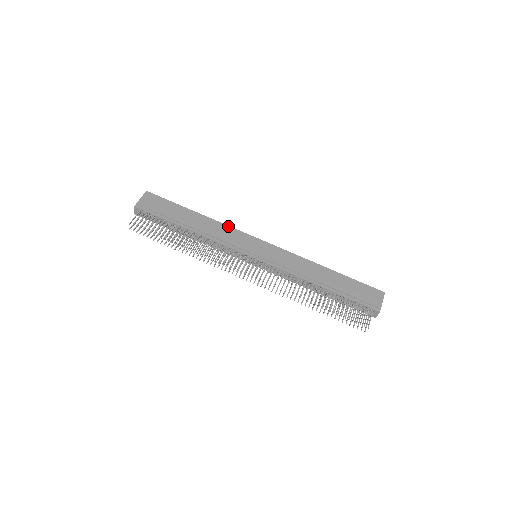
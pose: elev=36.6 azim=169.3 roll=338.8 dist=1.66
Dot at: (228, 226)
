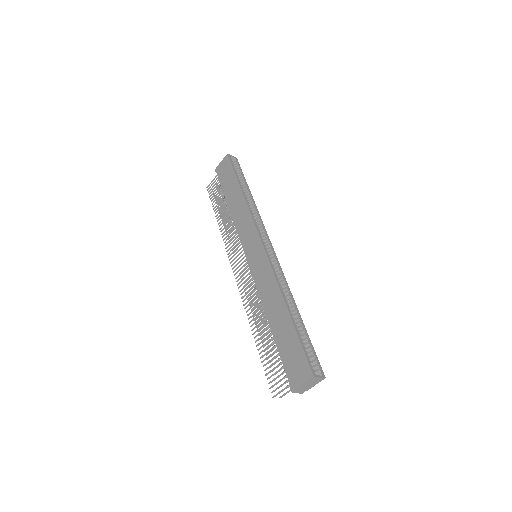
Dot at: (250, 213)
